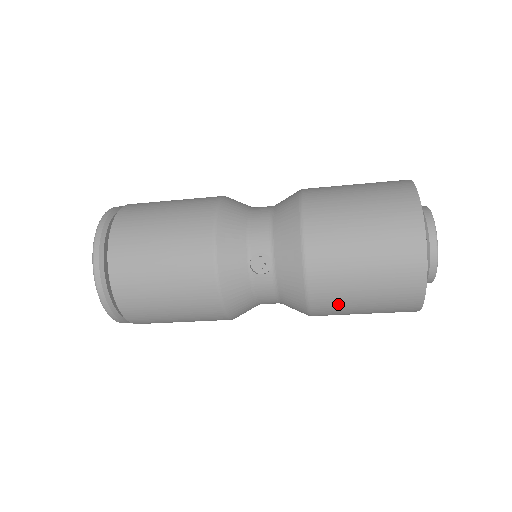
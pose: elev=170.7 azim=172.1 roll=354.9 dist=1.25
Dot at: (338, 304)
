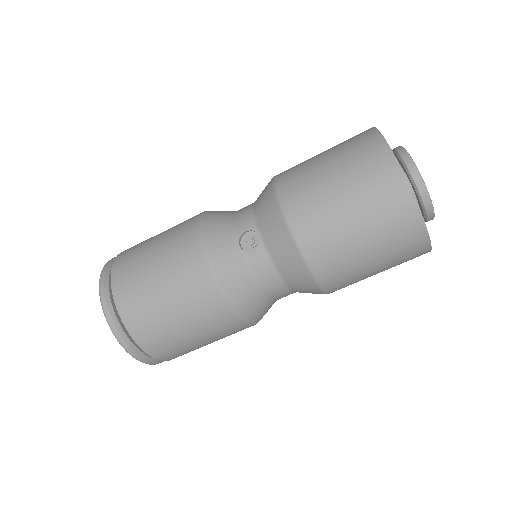
Dot at: (336, 252)
